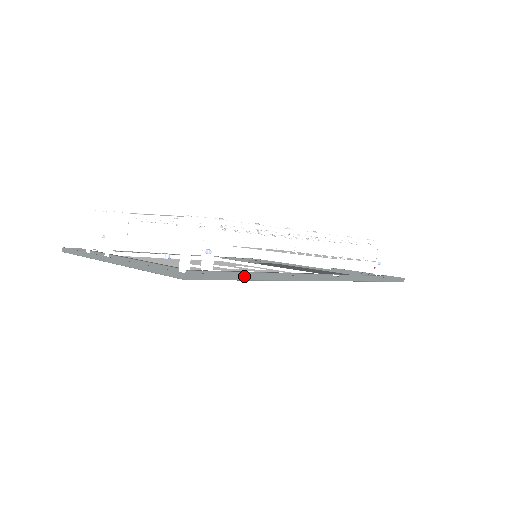
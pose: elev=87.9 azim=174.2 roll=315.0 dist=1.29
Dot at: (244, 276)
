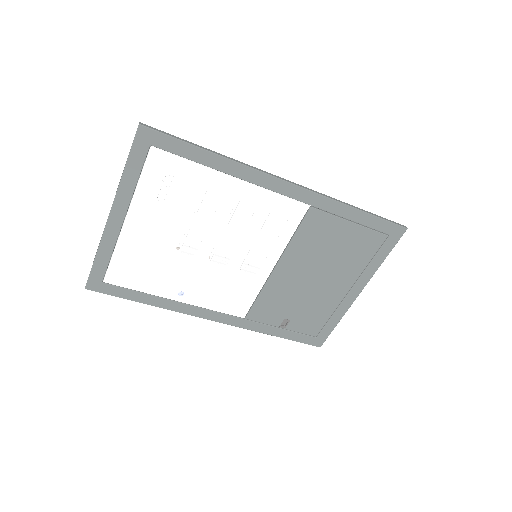
Dot at: (196, 145)
